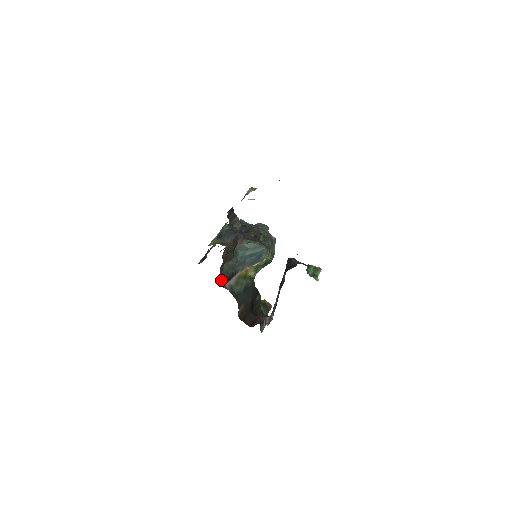
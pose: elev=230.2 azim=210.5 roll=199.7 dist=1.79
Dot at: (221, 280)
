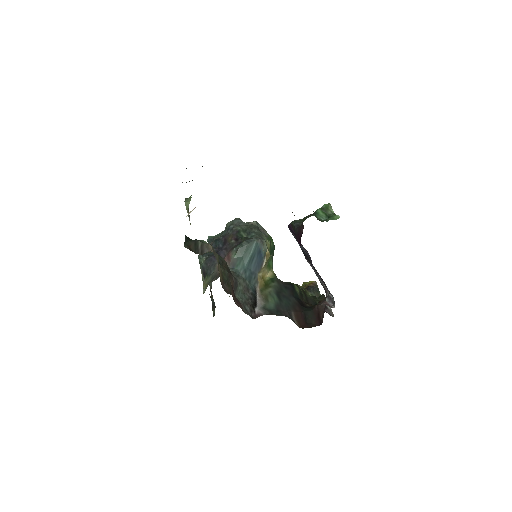
Dot at: (248, 313)
